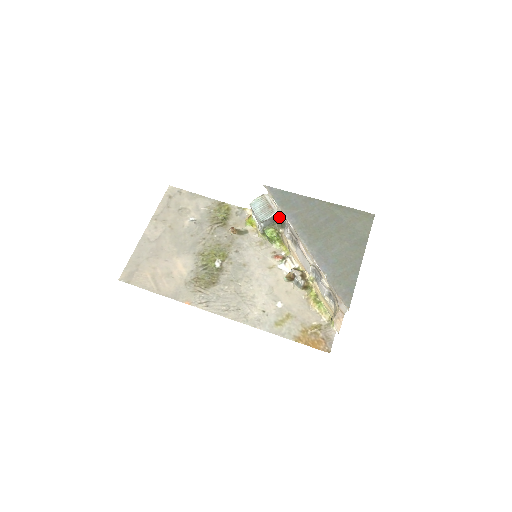
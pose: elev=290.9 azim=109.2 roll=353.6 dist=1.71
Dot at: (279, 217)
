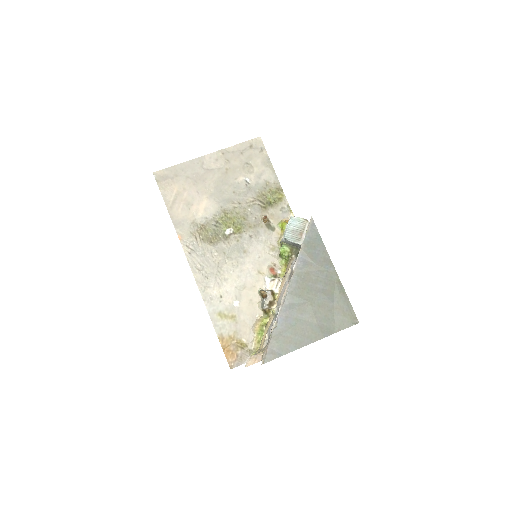
Dot at: occluded
